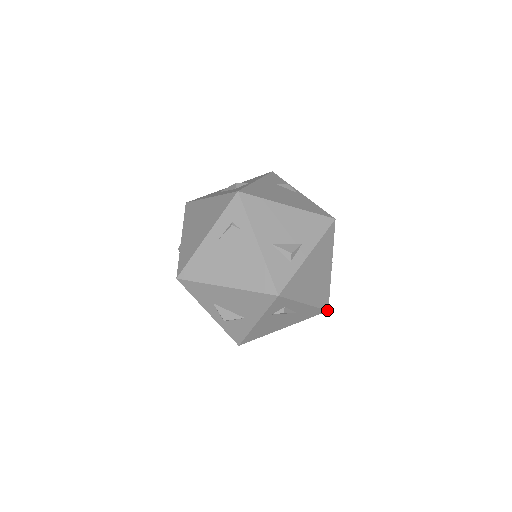
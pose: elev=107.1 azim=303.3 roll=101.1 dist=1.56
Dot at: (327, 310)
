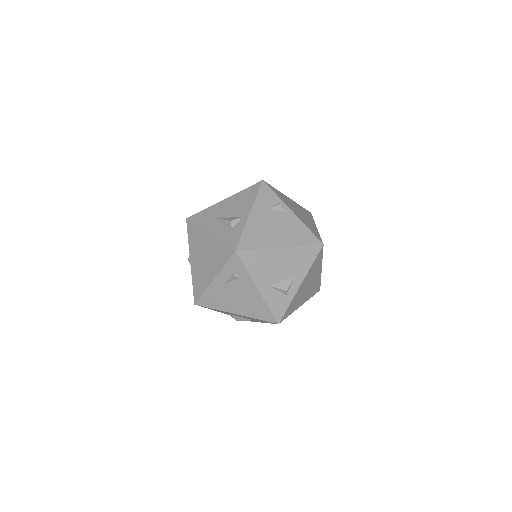
Dot at: occluded
